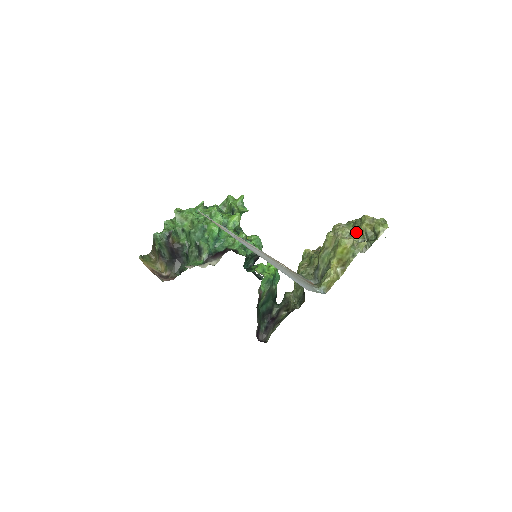
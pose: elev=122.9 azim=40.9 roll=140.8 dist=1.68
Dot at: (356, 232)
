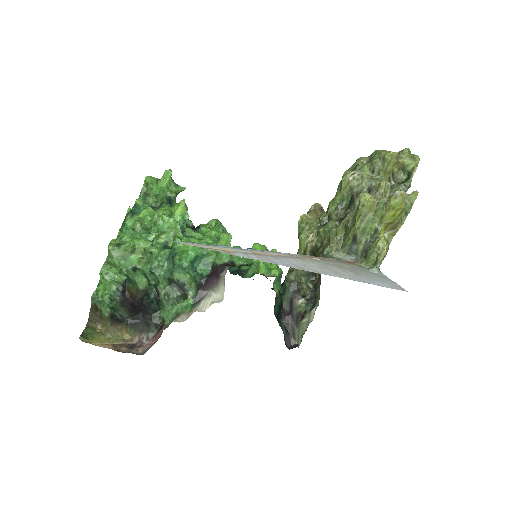
Dot at: (378, 177)
